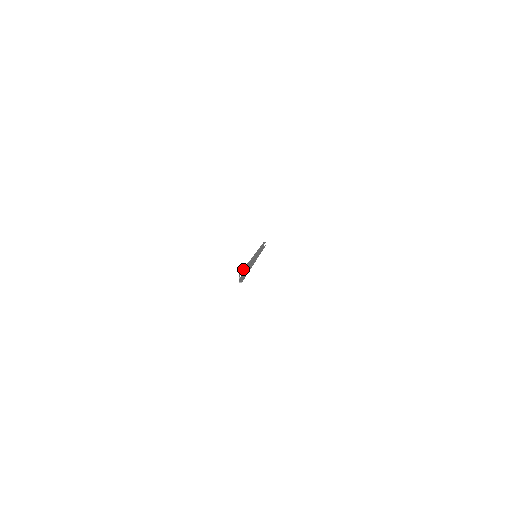
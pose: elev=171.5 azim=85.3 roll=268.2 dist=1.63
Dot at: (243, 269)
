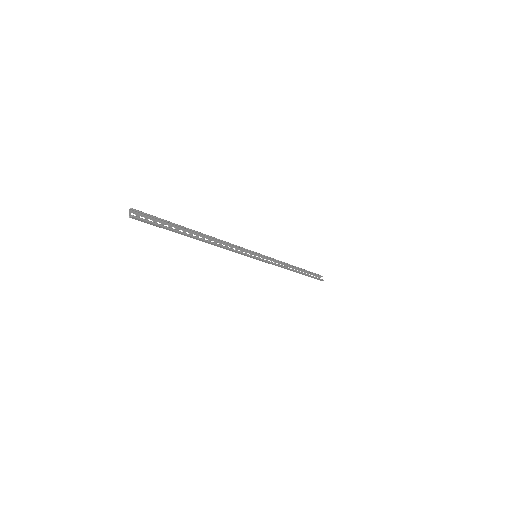
Dot at: (160, 219)
